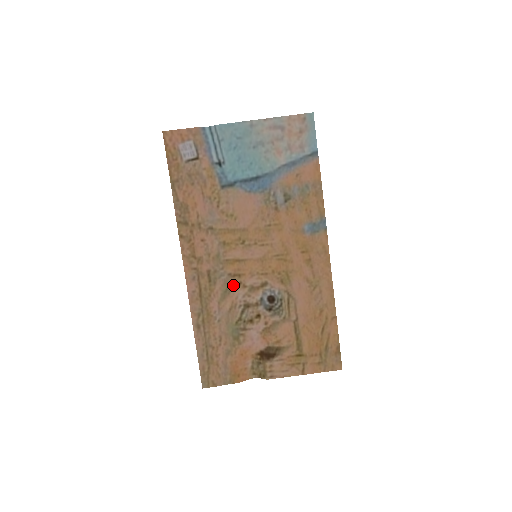
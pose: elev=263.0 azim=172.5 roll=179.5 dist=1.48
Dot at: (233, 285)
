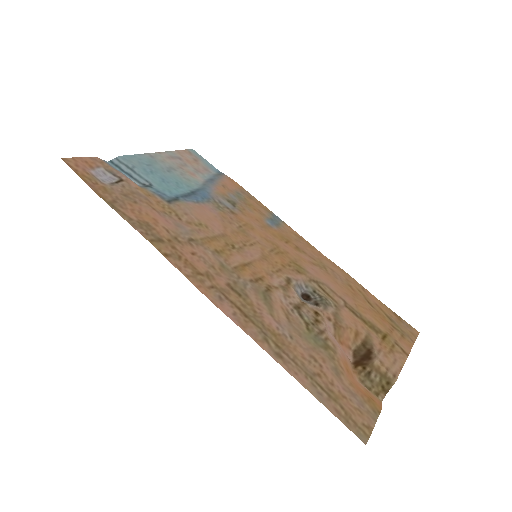
Dot at: (265, 289)
